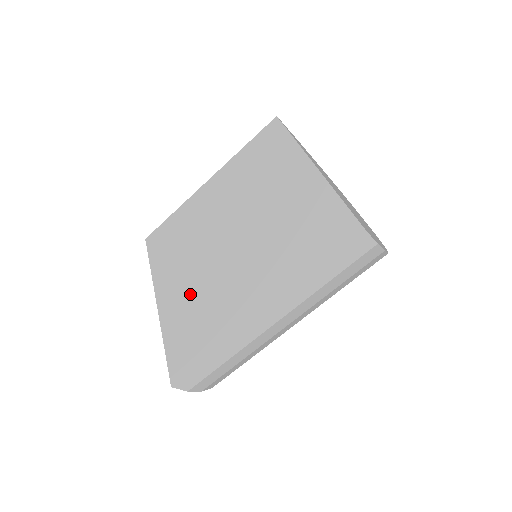
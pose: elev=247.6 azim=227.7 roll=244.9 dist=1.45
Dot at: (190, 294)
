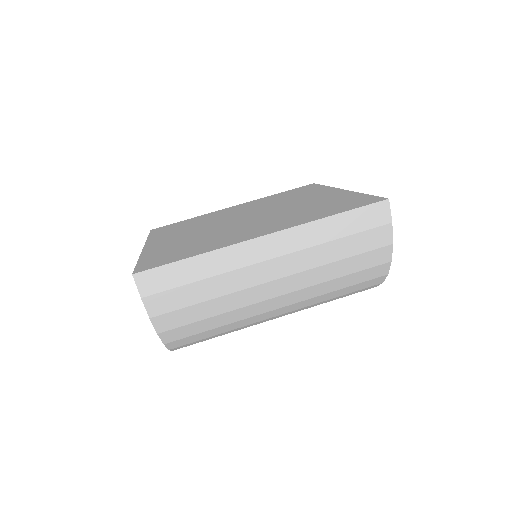
Dot at: (186, 239)
